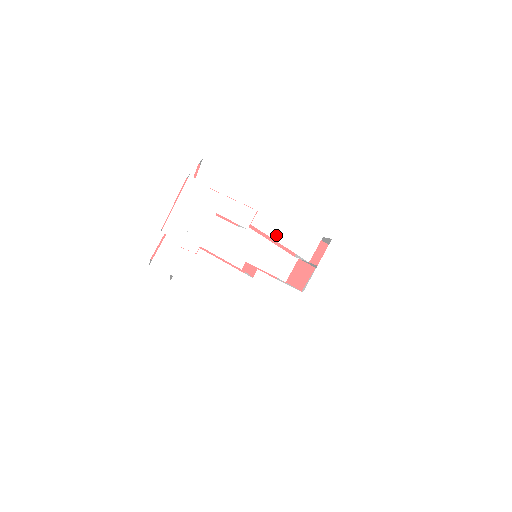
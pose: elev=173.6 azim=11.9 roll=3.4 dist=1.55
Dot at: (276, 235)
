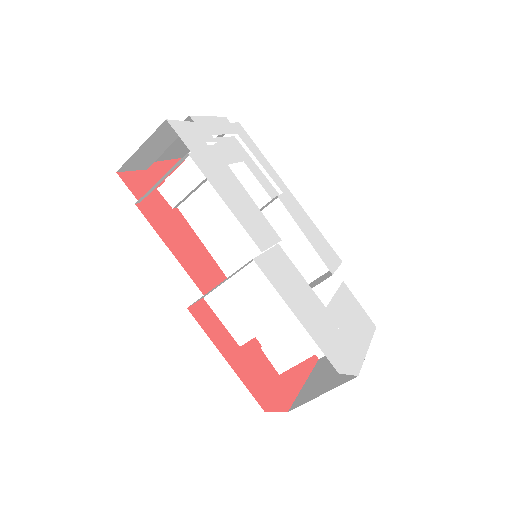
Dot at: (300, 225)
